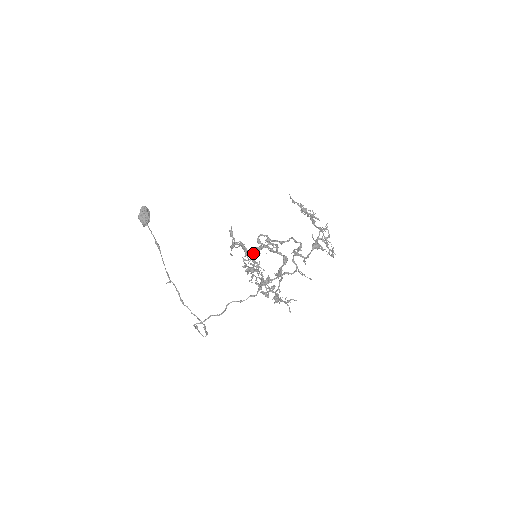
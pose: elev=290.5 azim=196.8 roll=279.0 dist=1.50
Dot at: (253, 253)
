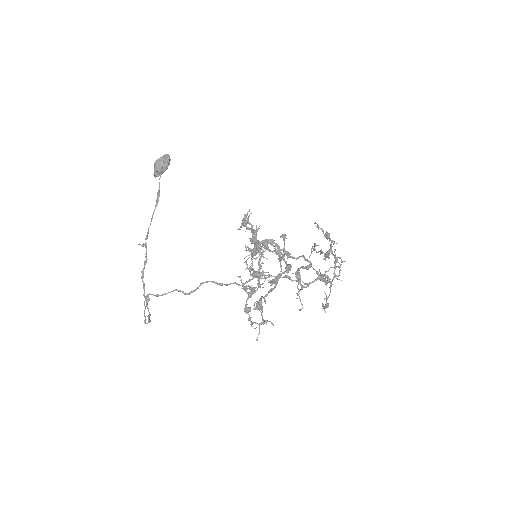
Dot at: (256, 250)
